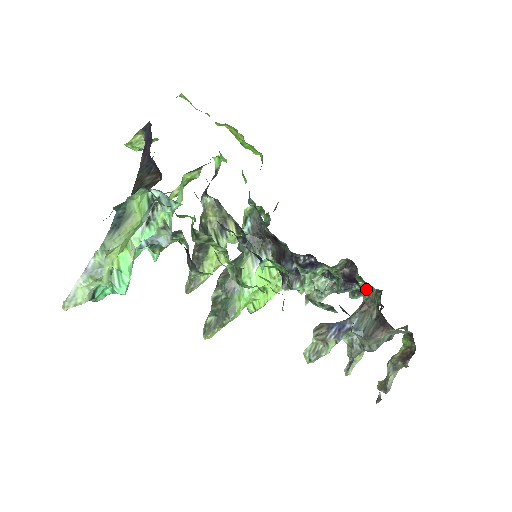
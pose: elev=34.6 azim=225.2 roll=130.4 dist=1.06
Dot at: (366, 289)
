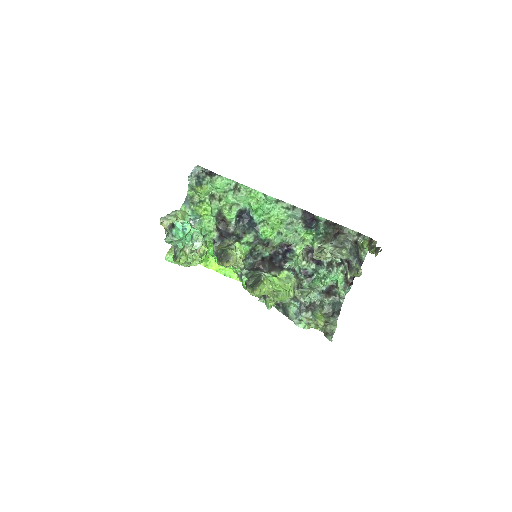
Dot at: (321, 243)
